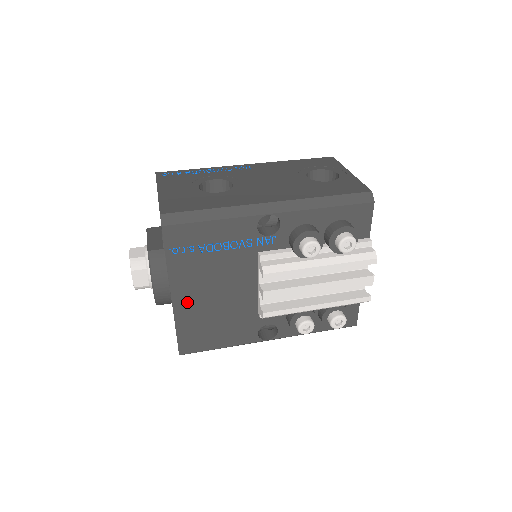
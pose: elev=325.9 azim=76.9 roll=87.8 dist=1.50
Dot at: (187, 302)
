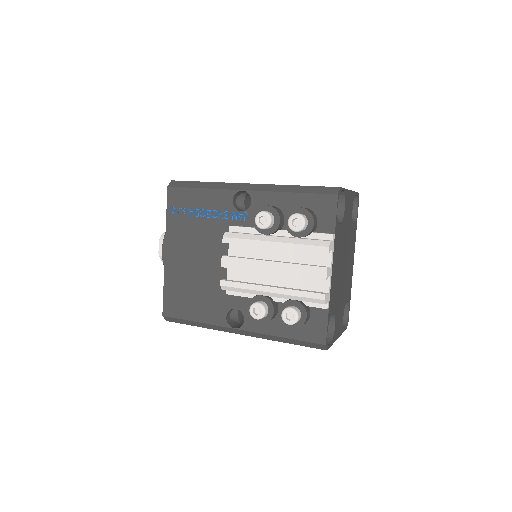
Dot at: (175, 261)
